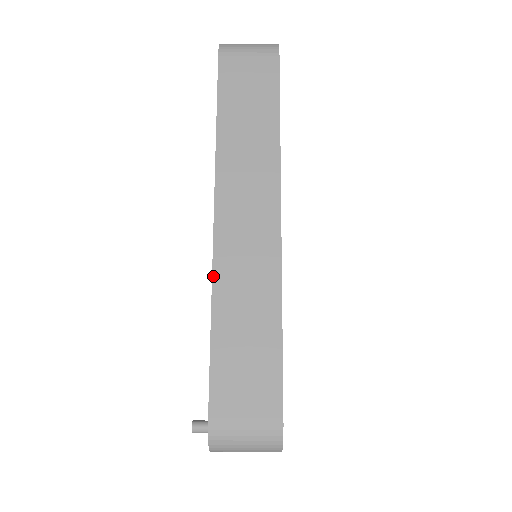
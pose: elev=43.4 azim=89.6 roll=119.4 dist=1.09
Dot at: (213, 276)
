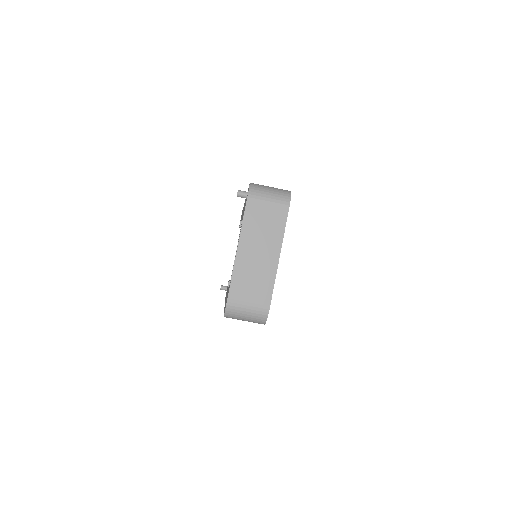
Dot at: occluded
